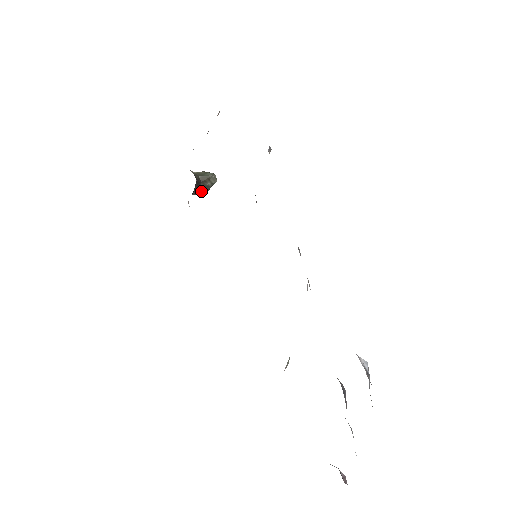
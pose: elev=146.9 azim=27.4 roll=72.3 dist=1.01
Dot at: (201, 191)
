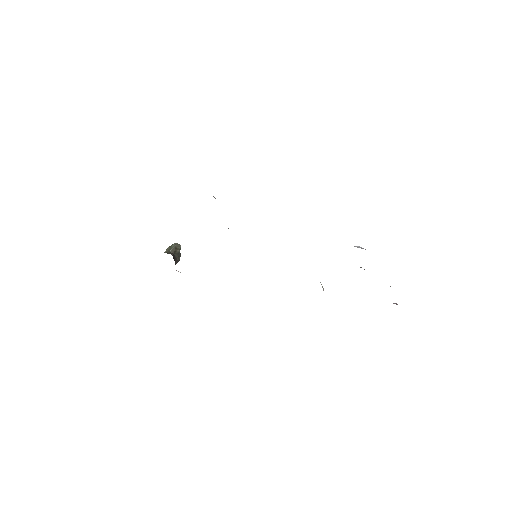
Dot at: (177, 259)
